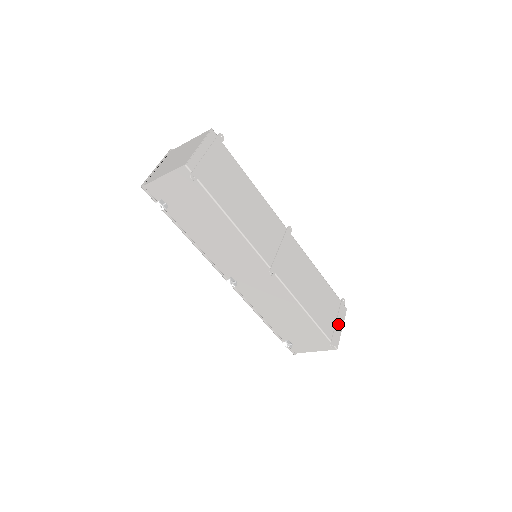
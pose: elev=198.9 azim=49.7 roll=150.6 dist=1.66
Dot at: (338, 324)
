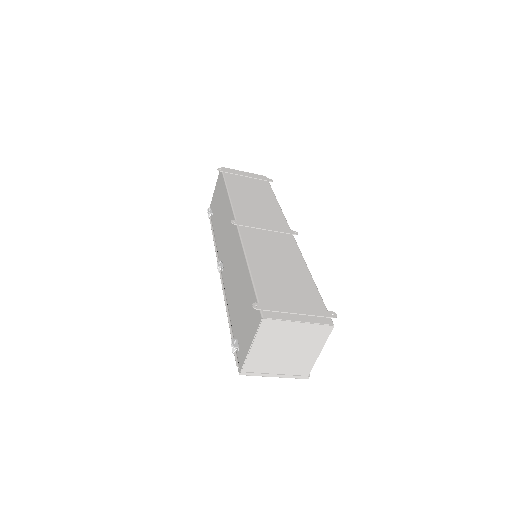
Dot at: (294, 311)
